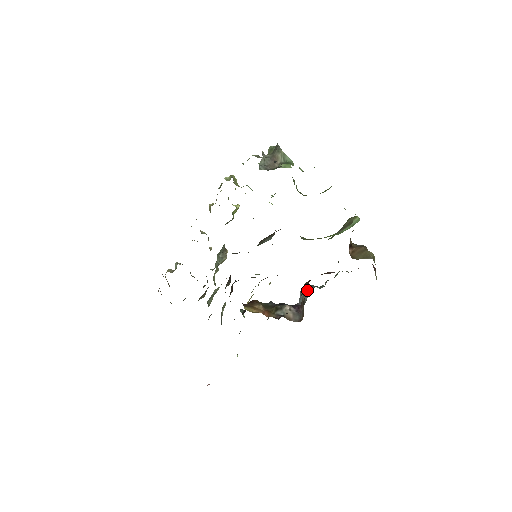
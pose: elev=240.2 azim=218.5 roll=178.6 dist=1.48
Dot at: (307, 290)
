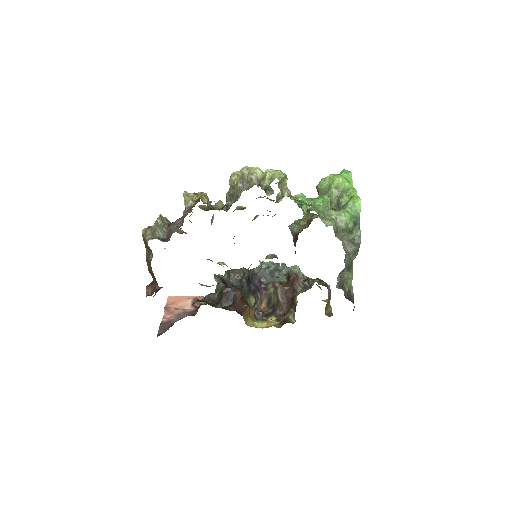
Dot at: (272, 275)
